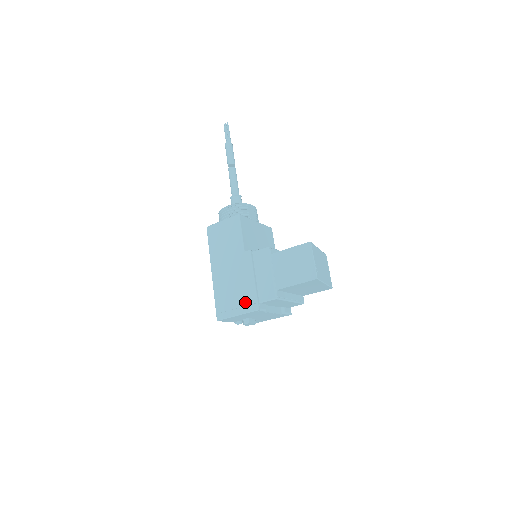
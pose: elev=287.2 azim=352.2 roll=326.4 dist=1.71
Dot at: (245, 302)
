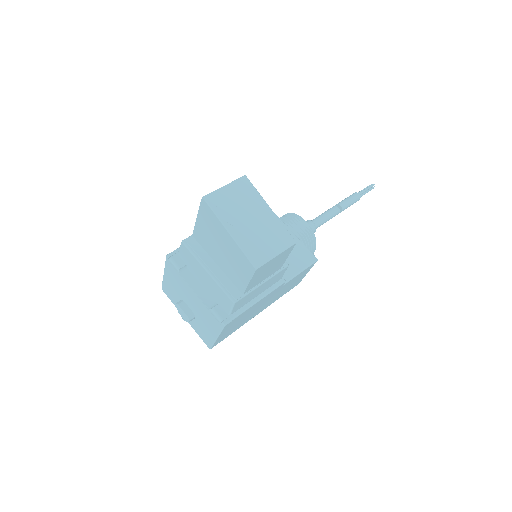
Dot at: occluded
